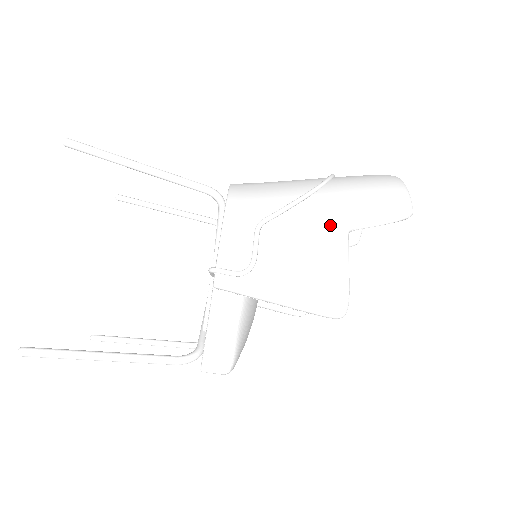
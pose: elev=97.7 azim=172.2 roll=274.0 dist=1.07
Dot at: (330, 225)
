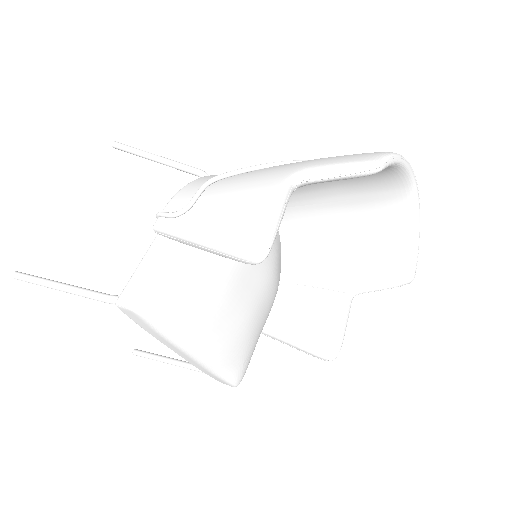
Dot at: (275, 176)
